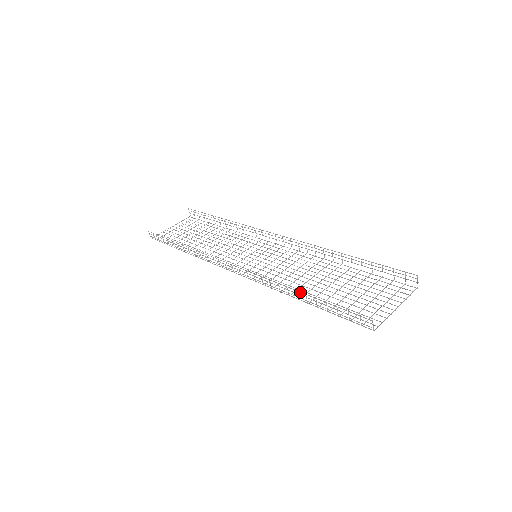
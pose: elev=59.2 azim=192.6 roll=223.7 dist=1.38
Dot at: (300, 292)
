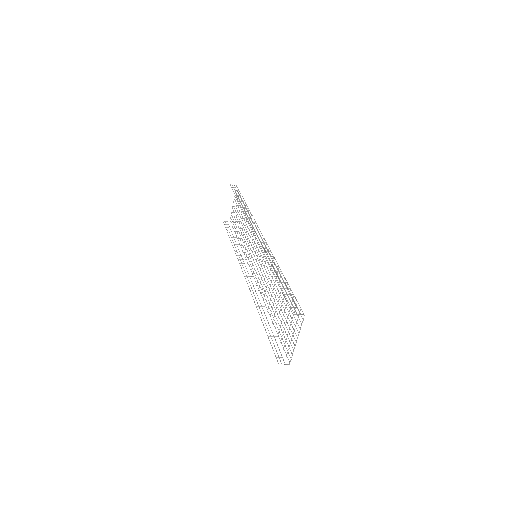
Dot at: occluded
